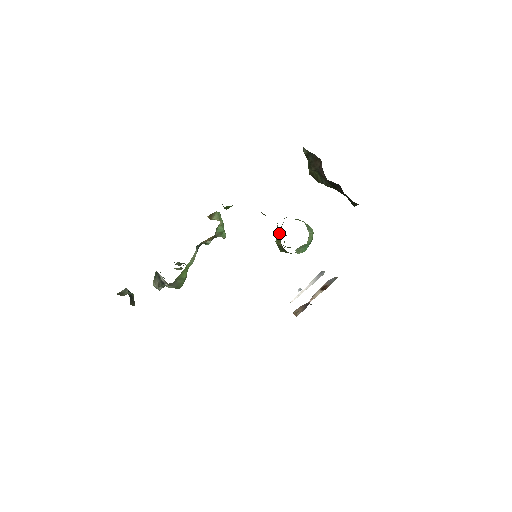
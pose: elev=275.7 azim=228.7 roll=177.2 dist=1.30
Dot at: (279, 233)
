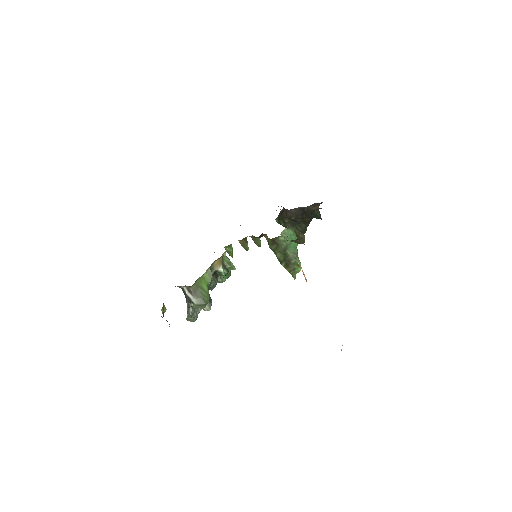
Dot at: occluded
